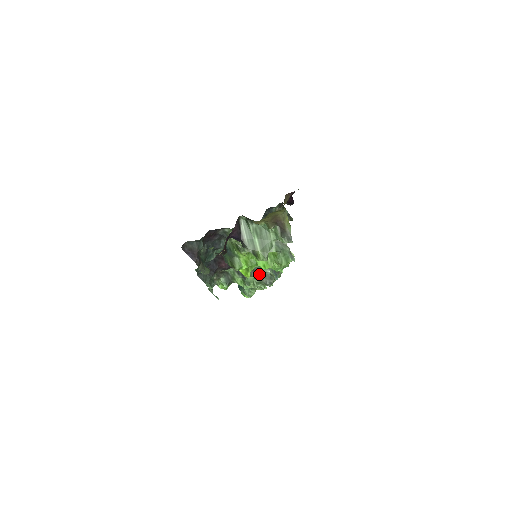
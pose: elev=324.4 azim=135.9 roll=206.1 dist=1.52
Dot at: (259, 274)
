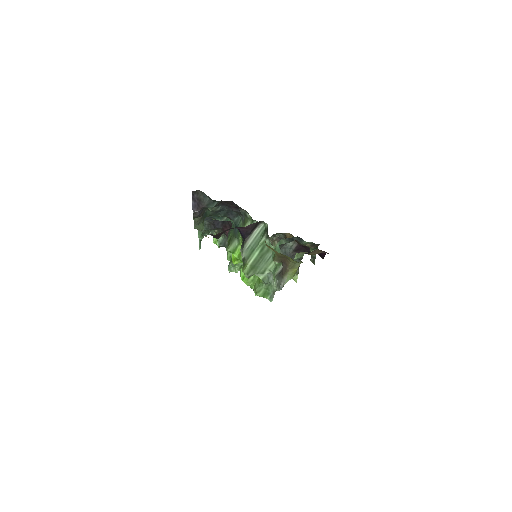
Dot at: occluded
